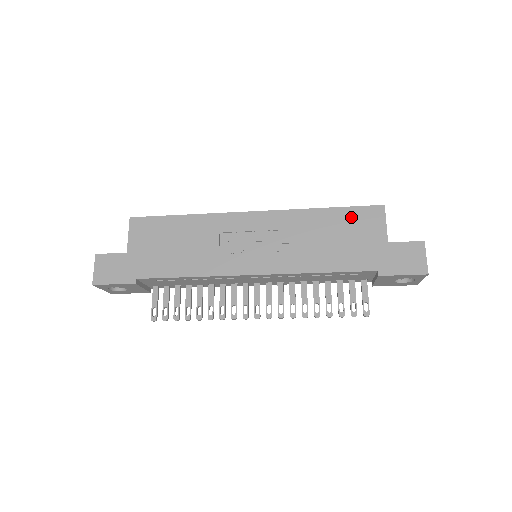
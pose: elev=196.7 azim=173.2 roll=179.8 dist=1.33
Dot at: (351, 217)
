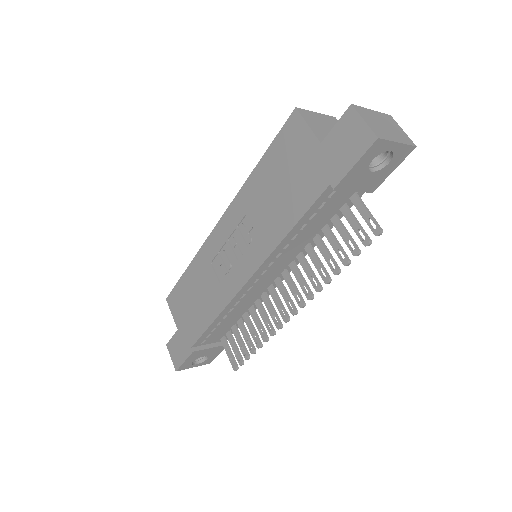
Dot at: (278, 152)
